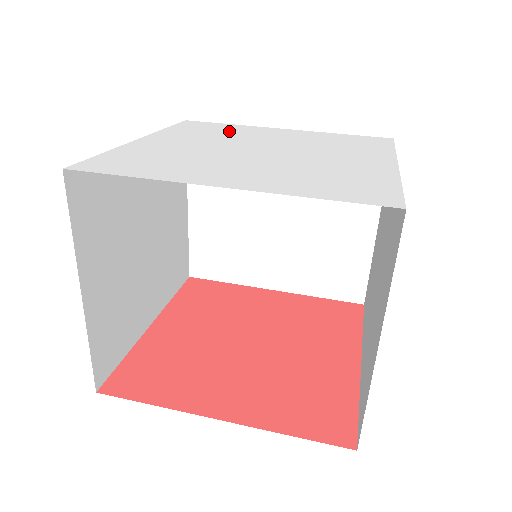
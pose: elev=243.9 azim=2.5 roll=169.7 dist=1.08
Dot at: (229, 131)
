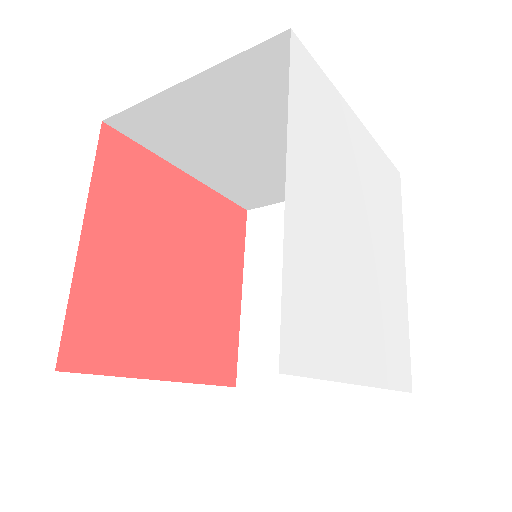
Dot at: (333, 129)
